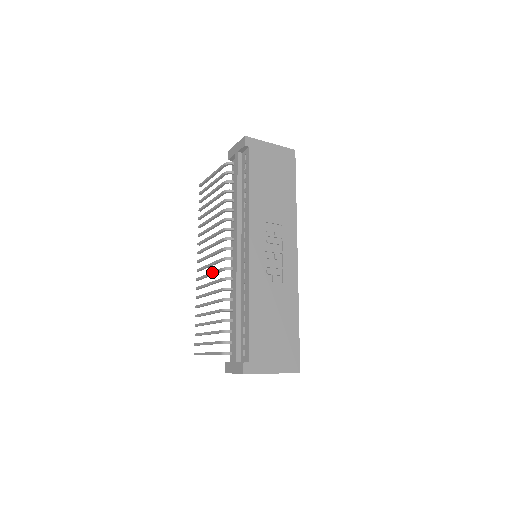
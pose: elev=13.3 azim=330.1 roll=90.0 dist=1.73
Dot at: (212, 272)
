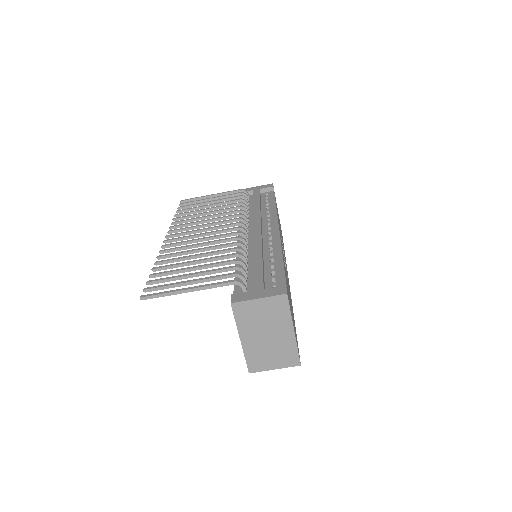
Dot at: (211, 236)
